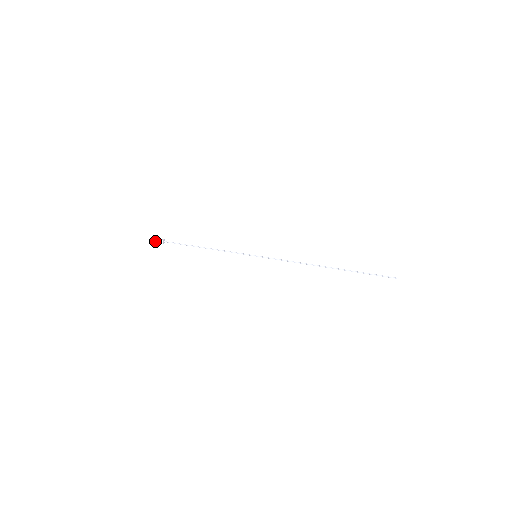
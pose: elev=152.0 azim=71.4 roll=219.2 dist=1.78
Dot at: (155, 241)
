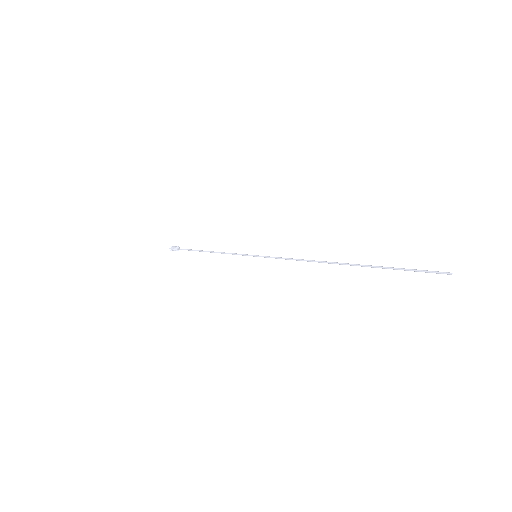
Dot at: (170, 247)
